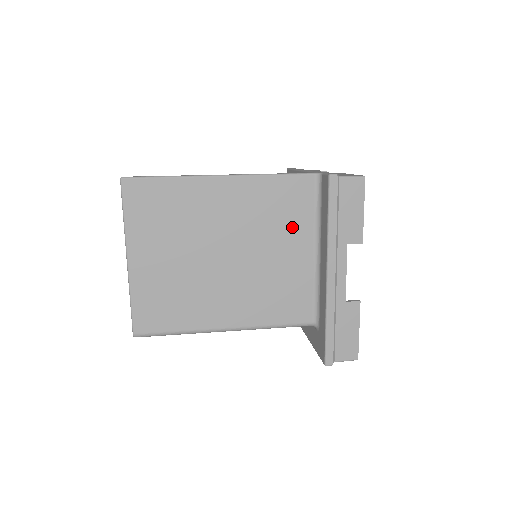
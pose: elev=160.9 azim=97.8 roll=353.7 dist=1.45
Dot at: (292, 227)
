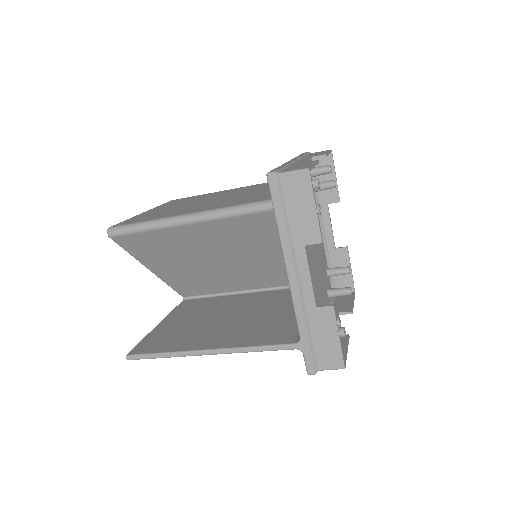
Dot at: occluded
